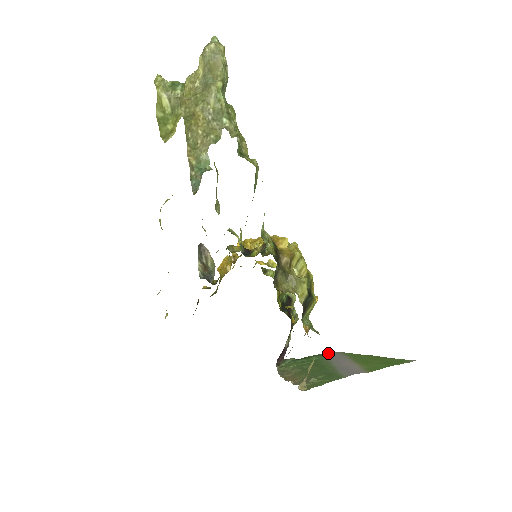
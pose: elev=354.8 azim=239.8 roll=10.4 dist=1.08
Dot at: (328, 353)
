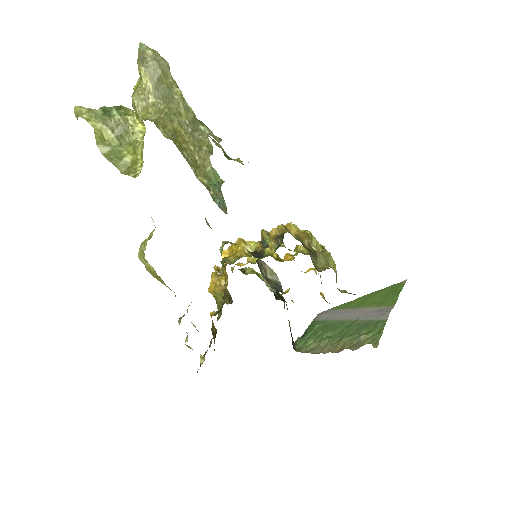
Dot at: (319, 317)
